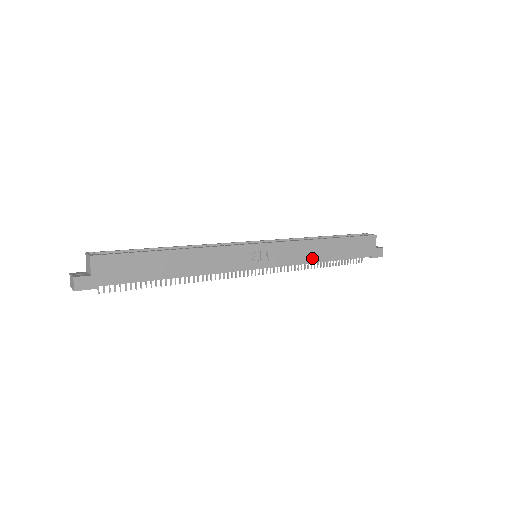
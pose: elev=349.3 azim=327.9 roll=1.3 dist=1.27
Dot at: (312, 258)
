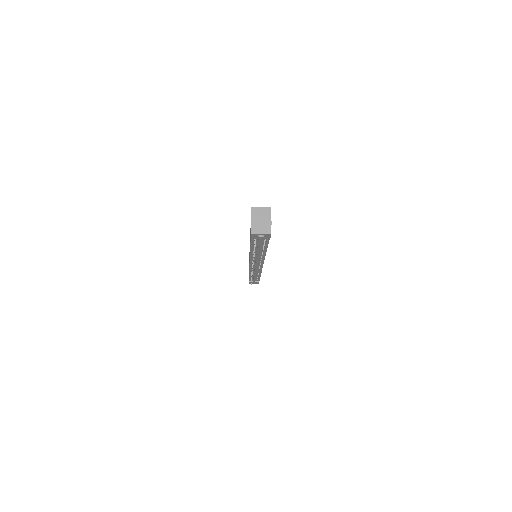
Dot at: occluded
